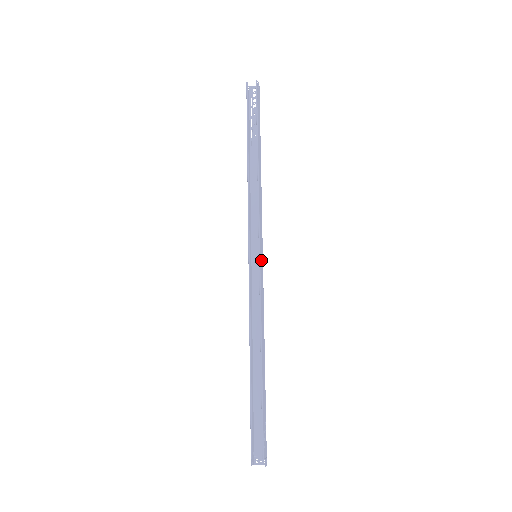
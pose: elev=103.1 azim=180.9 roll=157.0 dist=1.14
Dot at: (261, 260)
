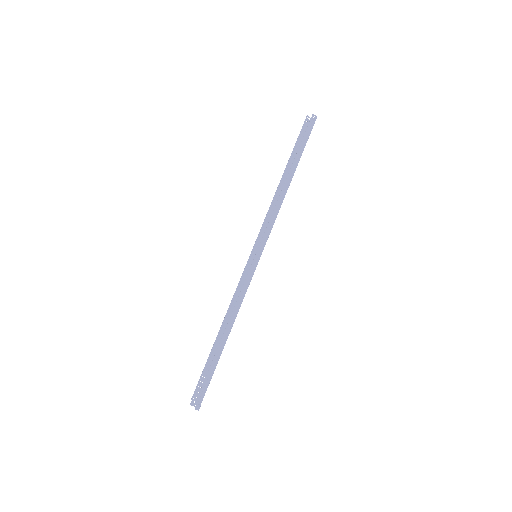
Dot at: (256, 260)
